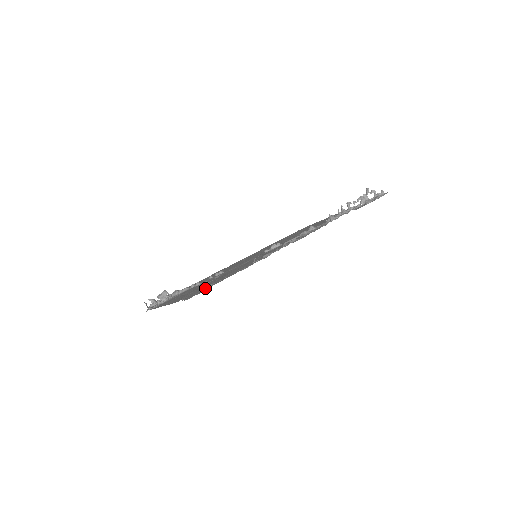
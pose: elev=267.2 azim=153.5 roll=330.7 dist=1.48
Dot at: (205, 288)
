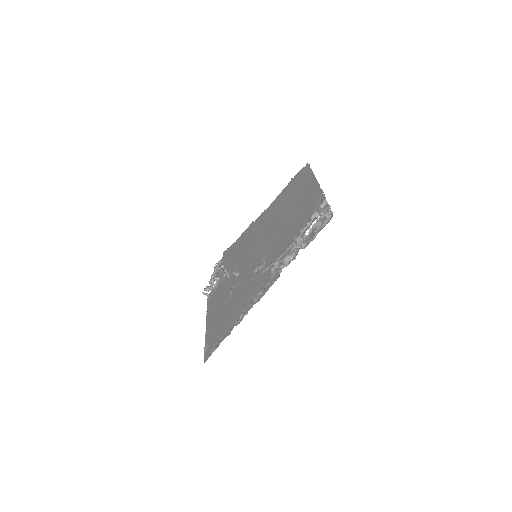
Dot at: (214, 342)
